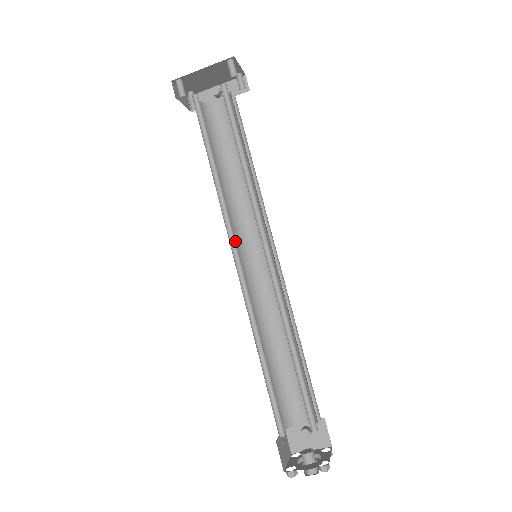
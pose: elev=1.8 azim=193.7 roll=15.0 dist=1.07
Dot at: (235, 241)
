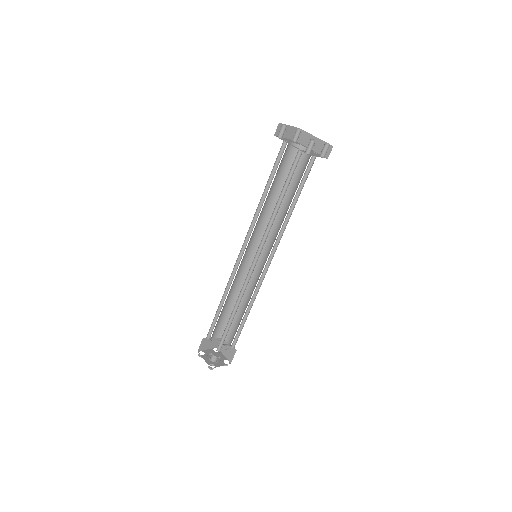
Dot at: occluded
